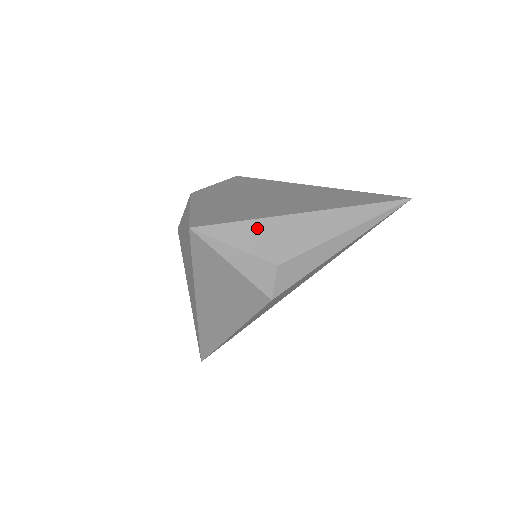
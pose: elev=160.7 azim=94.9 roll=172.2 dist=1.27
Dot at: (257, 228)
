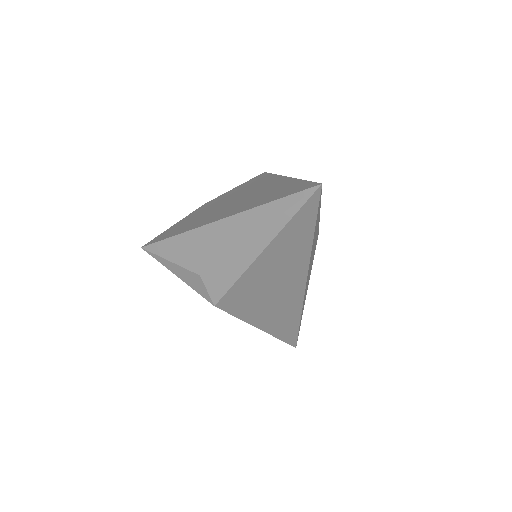
Dot at: (181, 242)
